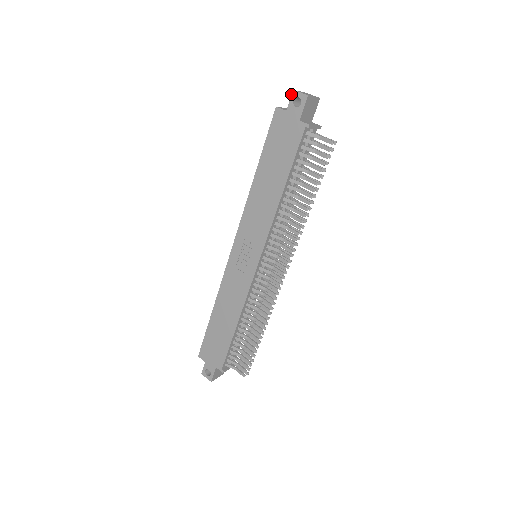
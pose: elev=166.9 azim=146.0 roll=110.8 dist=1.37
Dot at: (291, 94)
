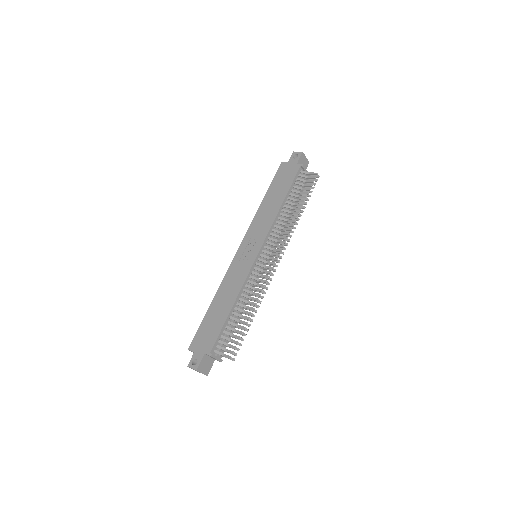
Dot at: (292, 154)
